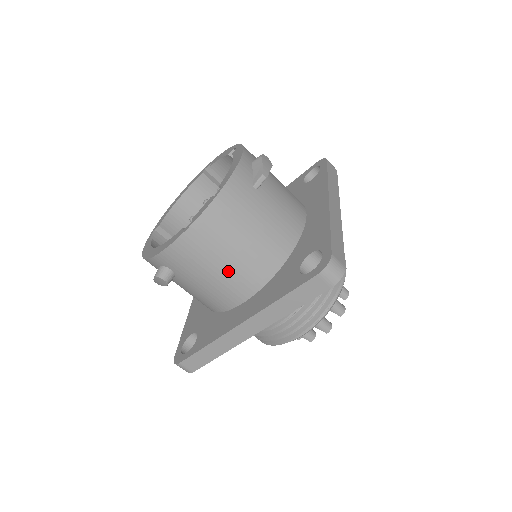
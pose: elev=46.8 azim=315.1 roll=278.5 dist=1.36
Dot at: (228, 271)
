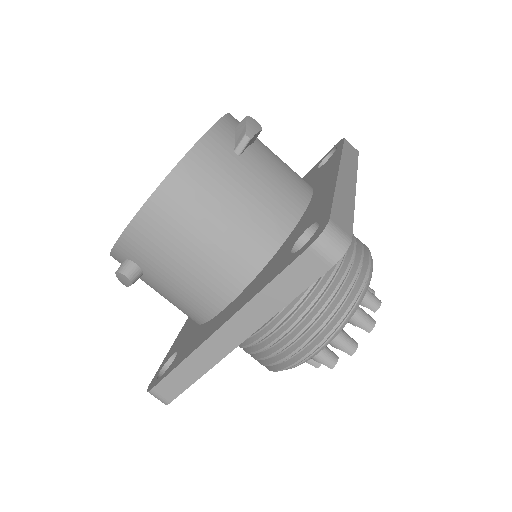
Dot at: (202, 260)
